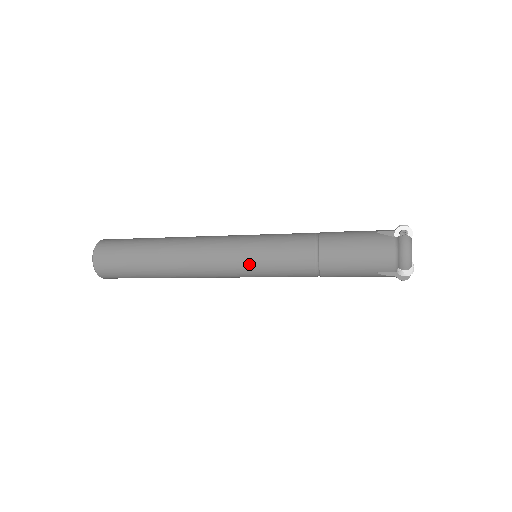
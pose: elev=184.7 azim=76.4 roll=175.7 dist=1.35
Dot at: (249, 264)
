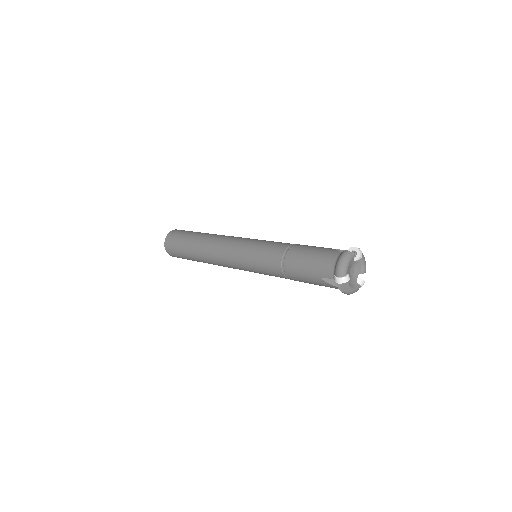
Dot at: (243, 255)
